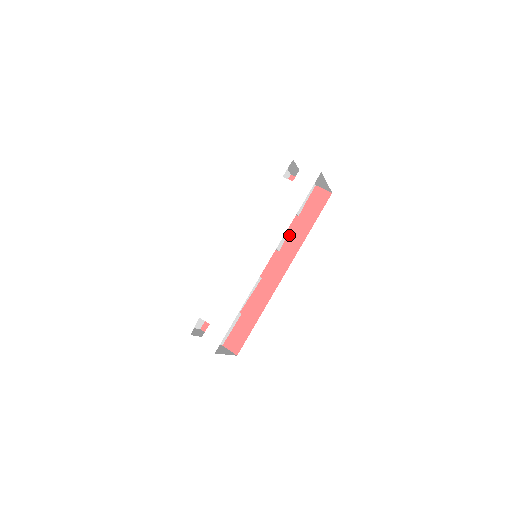
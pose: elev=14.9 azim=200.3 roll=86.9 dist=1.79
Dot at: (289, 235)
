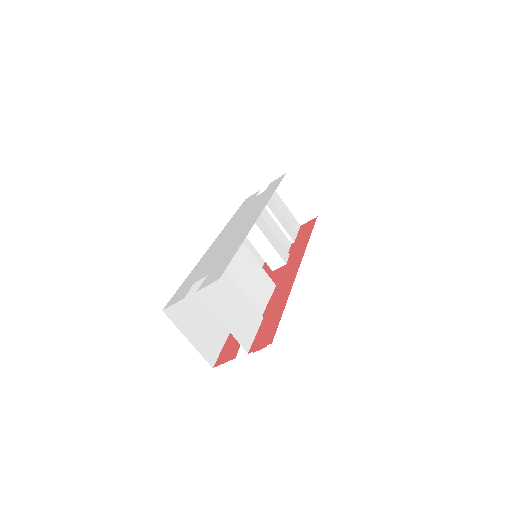
Dot at: (291, 253)
